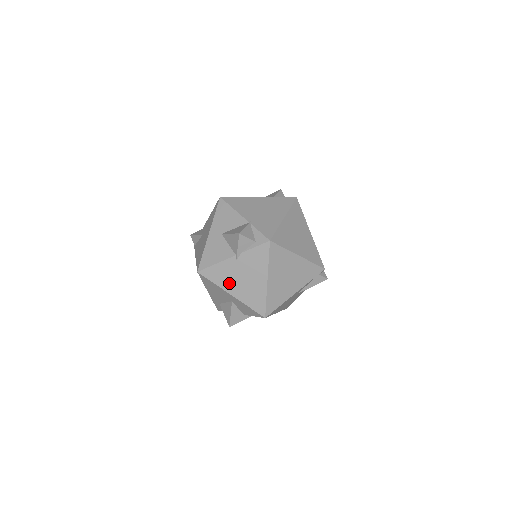
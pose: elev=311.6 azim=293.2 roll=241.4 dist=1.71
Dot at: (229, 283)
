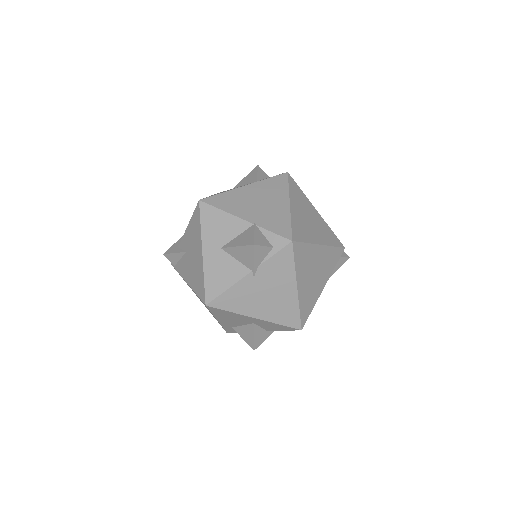
Dot at: (250, 306)
